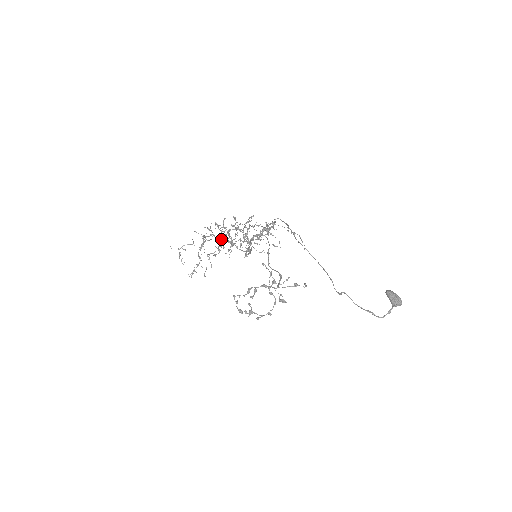
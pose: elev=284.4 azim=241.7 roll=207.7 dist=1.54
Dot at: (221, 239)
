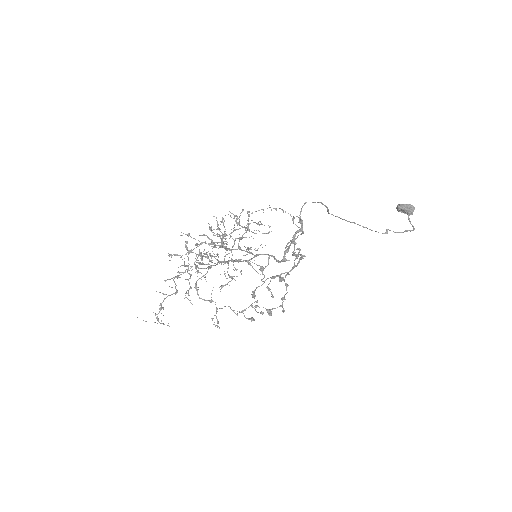
Dot at: occluded
